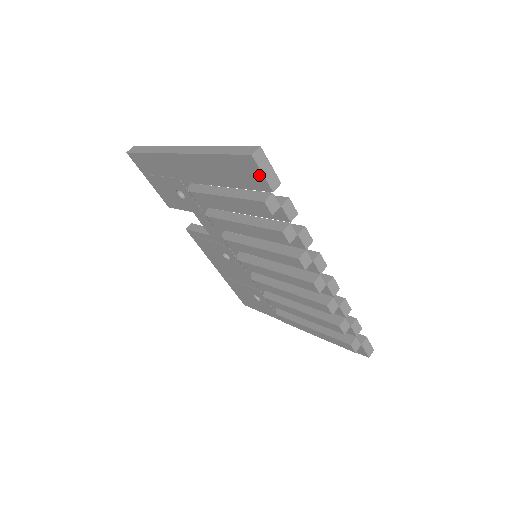
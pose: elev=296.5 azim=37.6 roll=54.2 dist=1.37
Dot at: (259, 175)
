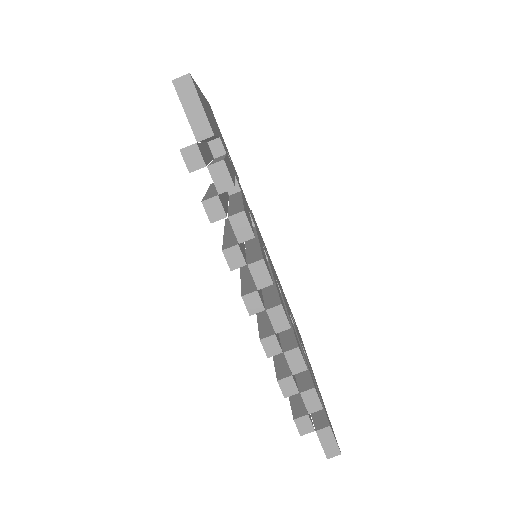
Dot at: (186, 114)
